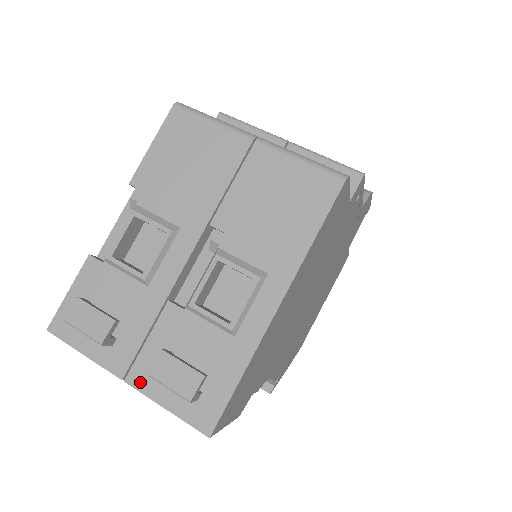
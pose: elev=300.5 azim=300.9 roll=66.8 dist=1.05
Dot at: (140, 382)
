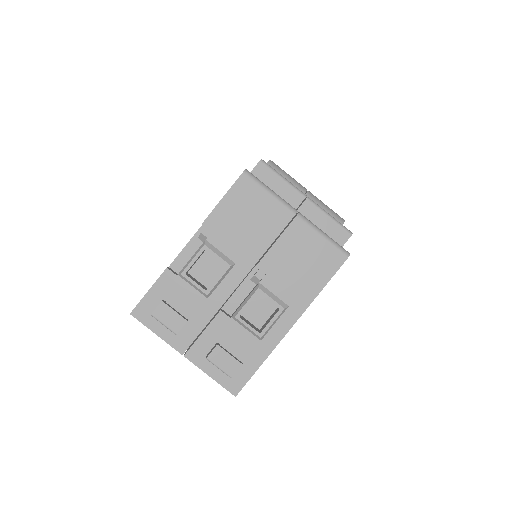
Dot at: (195, 358)
